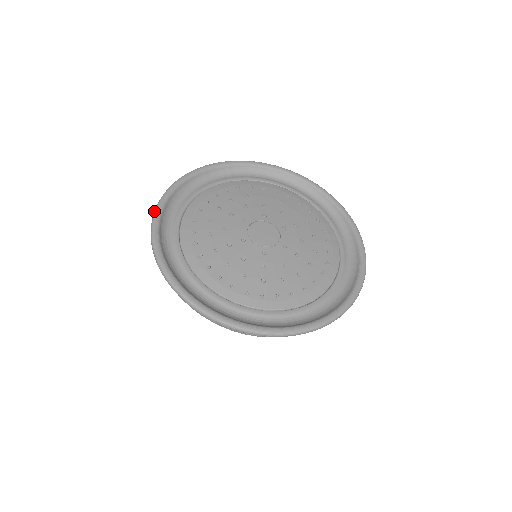
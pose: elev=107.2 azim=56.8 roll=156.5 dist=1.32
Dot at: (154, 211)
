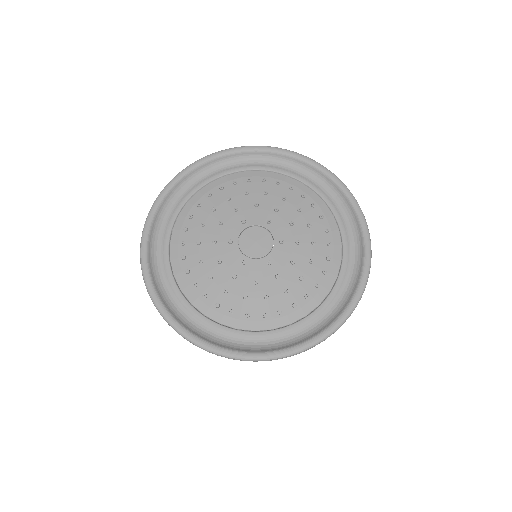
Dot at: occluded
